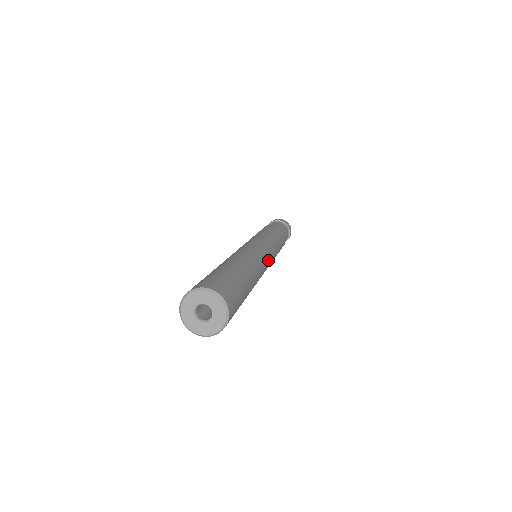
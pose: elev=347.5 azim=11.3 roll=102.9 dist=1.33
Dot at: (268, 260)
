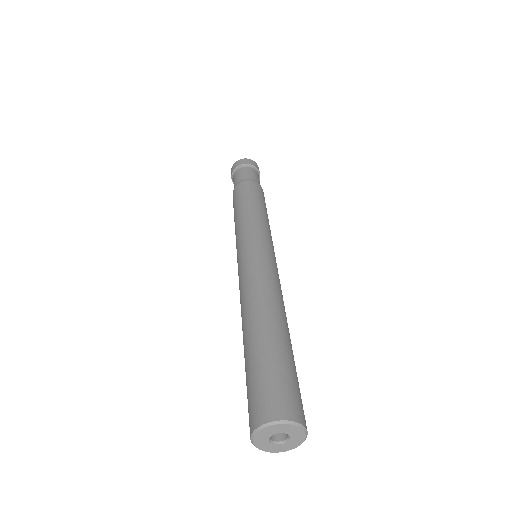
Dot at: (277, 269)
